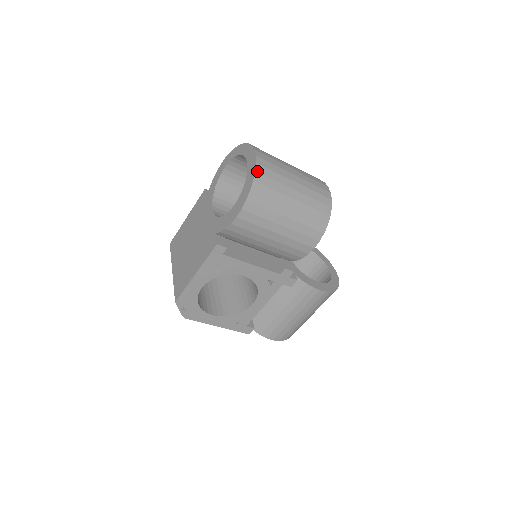
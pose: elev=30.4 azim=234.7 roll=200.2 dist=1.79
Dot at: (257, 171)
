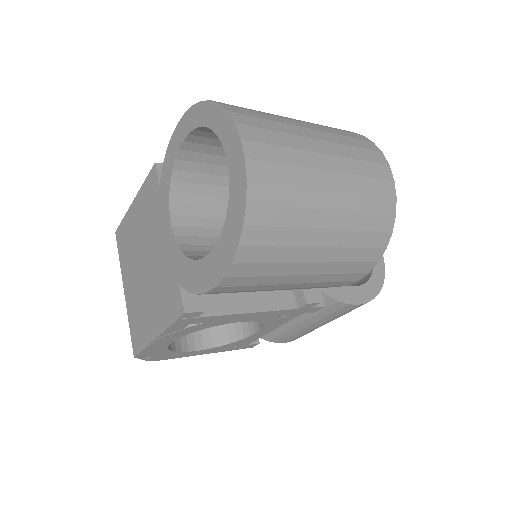
Dot at: (250, 200)
